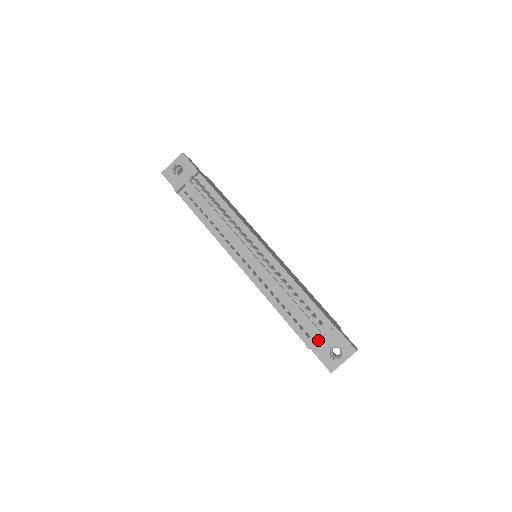
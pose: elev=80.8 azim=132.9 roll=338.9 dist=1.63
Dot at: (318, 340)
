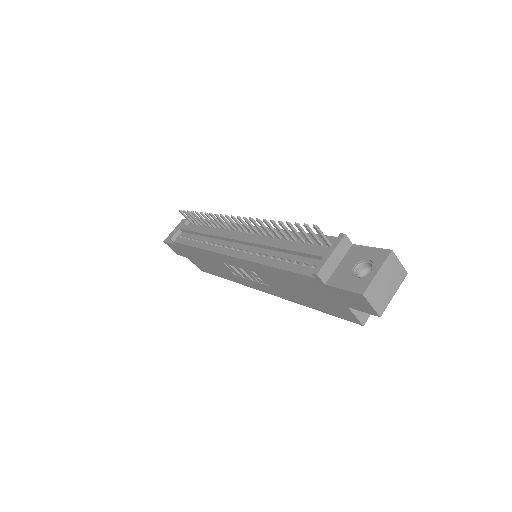
Dot at: (327, 258)
